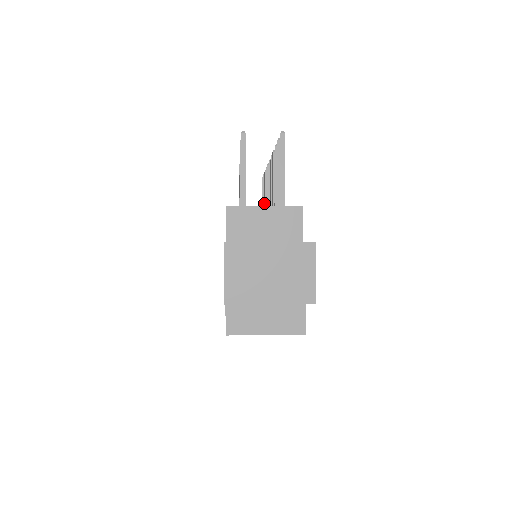
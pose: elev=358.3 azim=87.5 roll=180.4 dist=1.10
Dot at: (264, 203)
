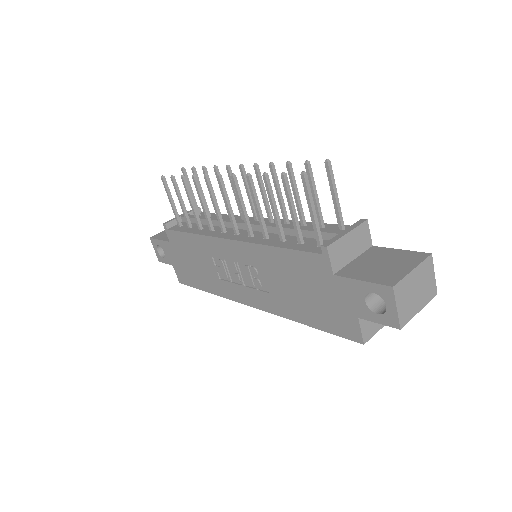
Dot at: occluded
